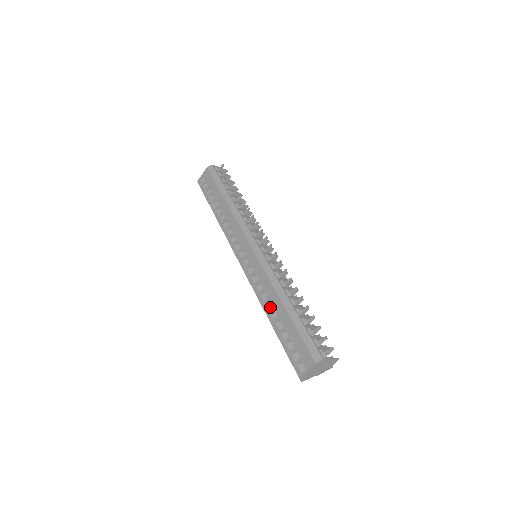
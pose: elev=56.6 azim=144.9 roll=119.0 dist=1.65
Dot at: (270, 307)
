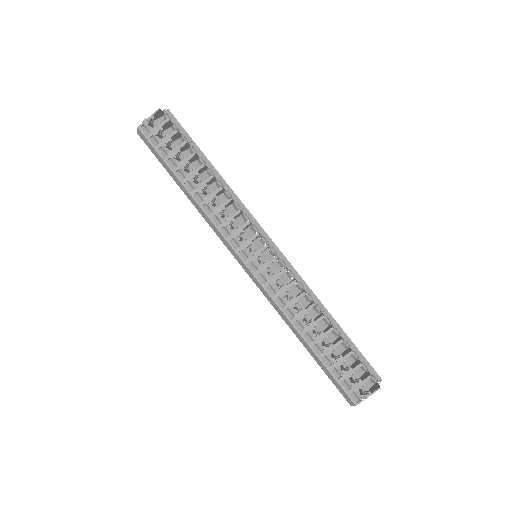
Dot at: occluded
